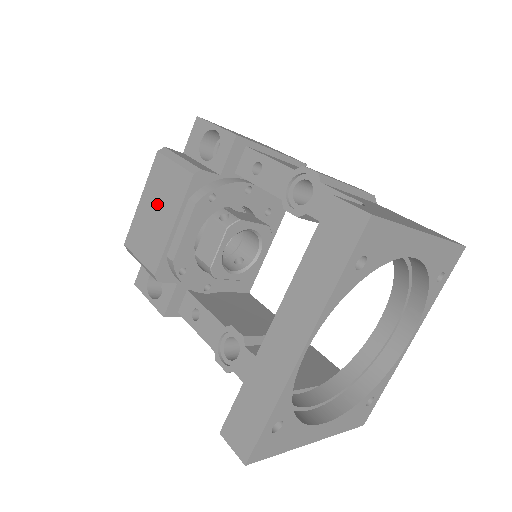
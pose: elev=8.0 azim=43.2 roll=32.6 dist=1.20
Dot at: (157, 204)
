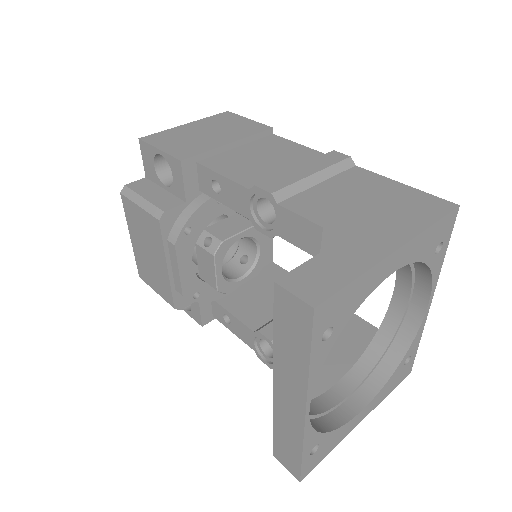
Dot at: (145, 245)
